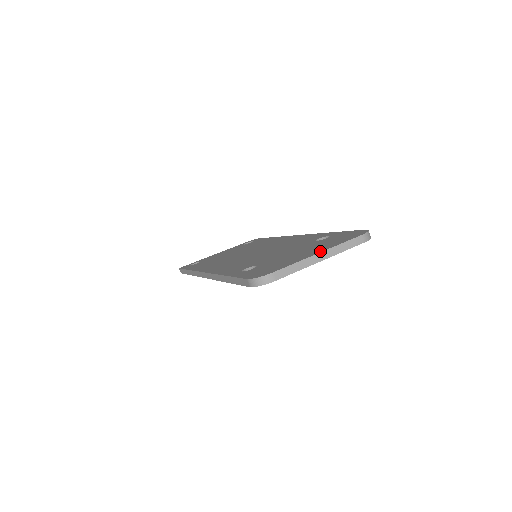
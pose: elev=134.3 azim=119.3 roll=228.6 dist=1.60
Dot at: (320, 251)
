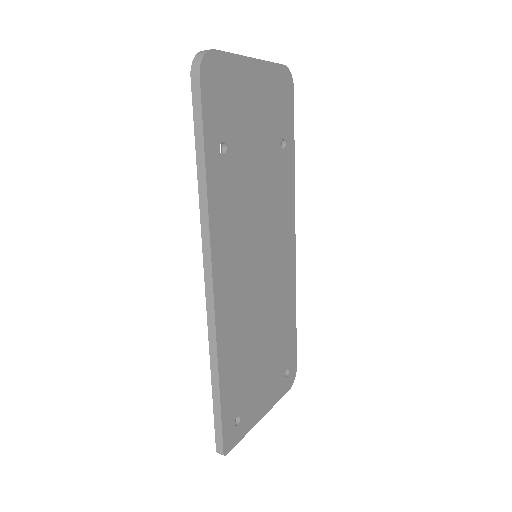
Dot at: occluded
